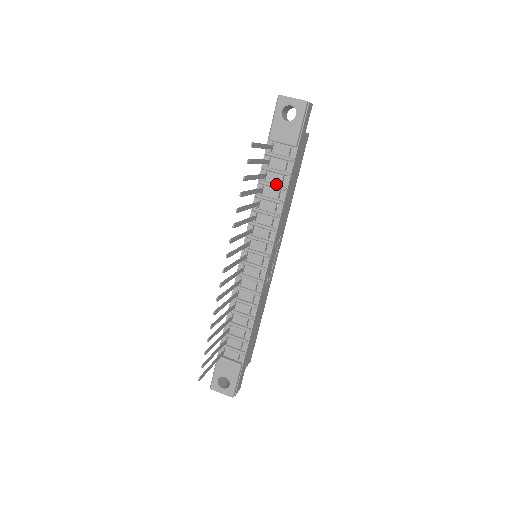
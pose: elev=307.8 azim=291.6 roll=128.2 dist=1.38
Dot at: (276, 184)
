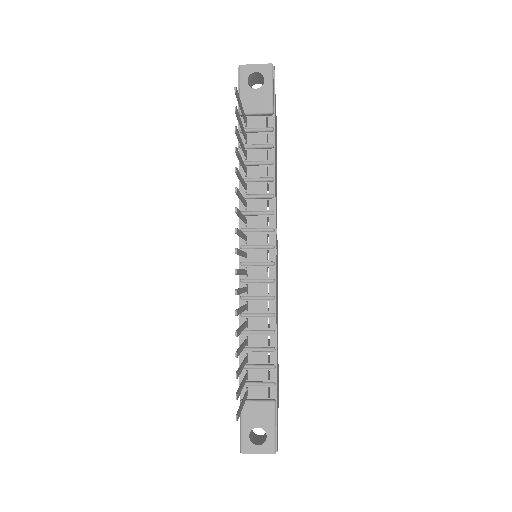
Dot at: (260, 161)
